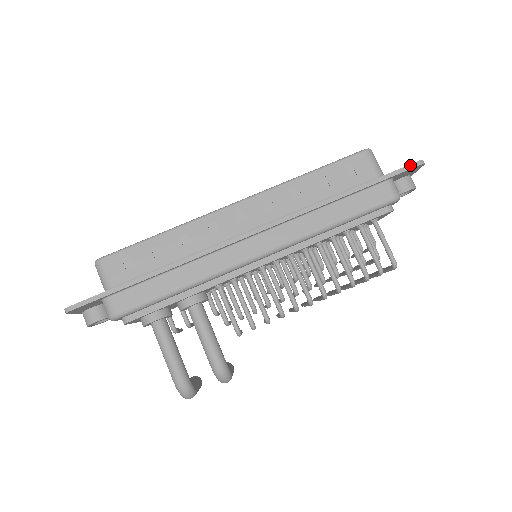
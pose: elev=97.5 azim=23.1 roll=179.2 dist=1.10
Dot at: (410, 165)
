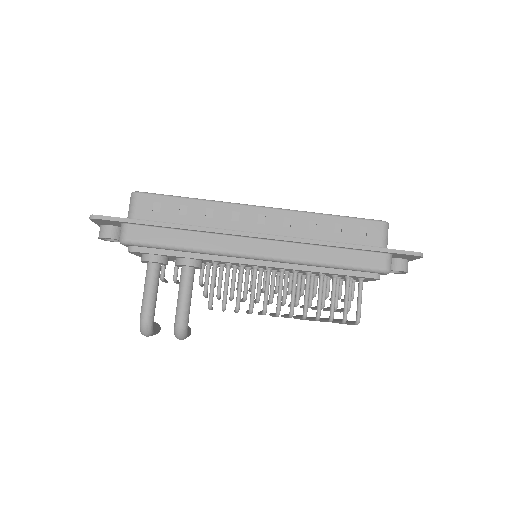
Dot at: (411, 252)
